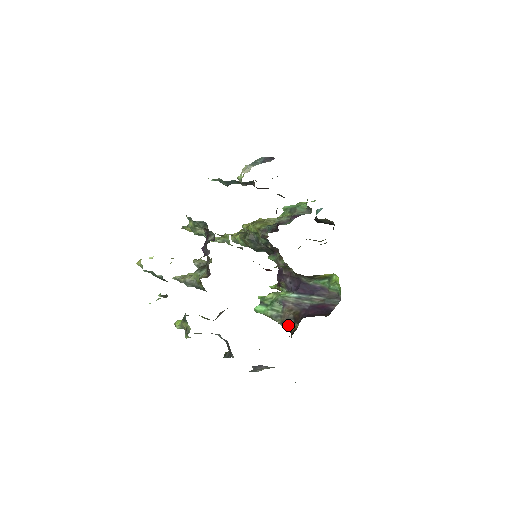
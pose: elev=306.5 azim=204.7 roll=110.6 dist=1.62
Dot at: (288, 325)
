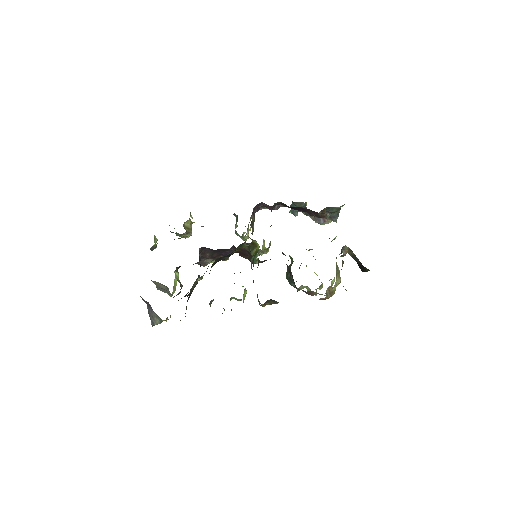
Dot at: (211, 302)
